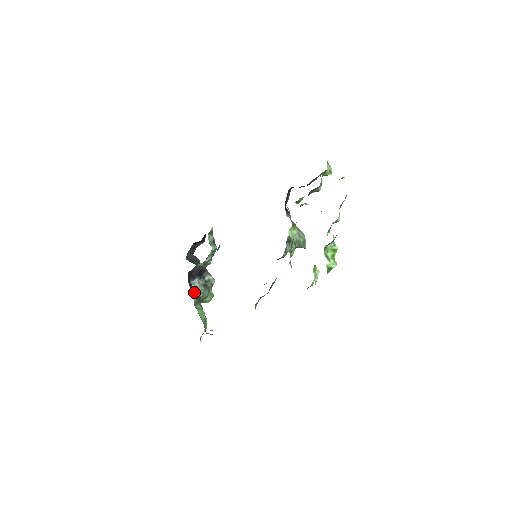
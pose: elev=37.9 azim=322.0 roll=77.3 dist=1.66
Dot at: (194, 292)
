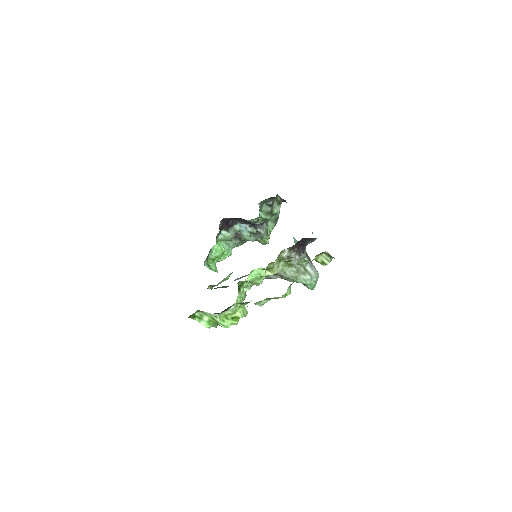
Dot at: (226, 233)
